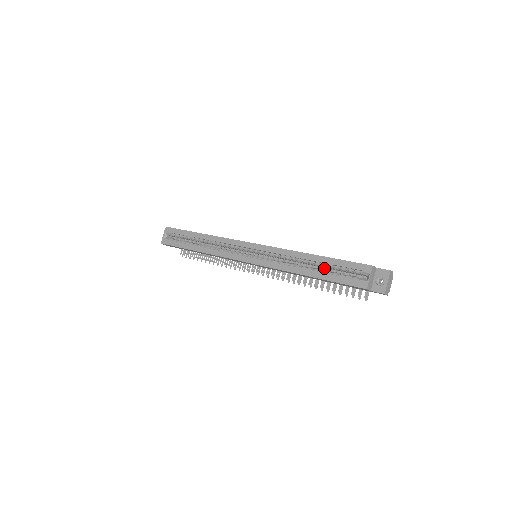
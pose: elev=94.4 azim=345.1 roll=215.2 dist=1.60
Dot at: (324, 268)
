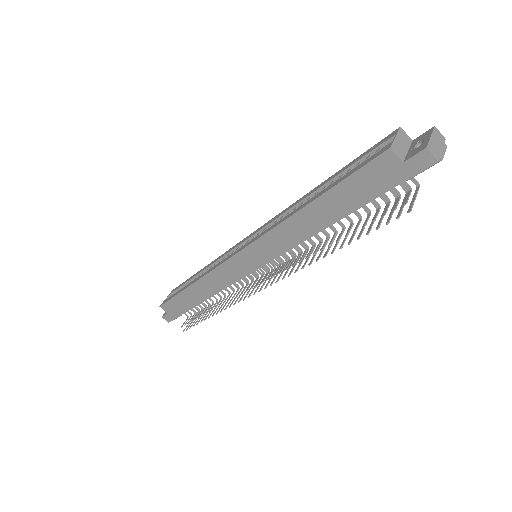
Dot at: occluded
